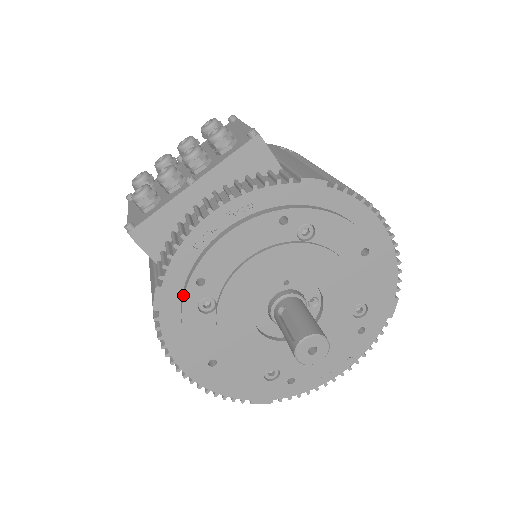
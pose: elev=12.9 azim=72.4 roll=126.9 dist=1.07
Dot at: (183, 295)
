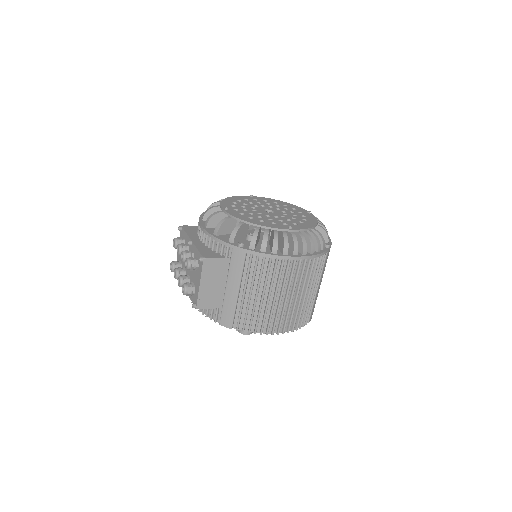
Dot at: occluded
